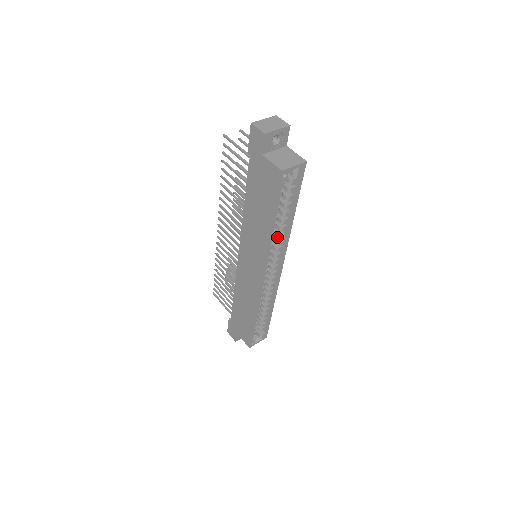
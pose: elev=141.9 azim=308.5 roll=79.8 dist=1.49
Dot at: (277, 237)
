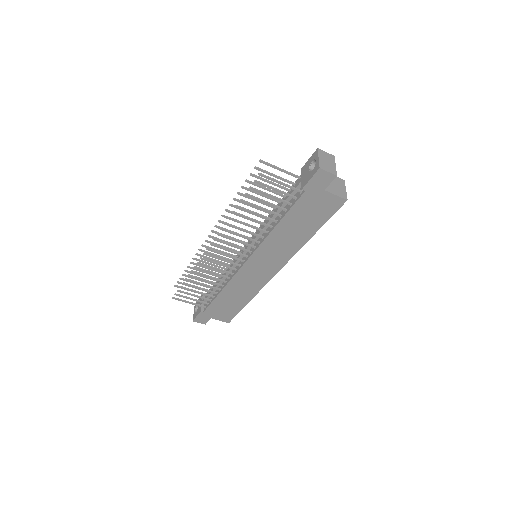
Dot at: occluded
